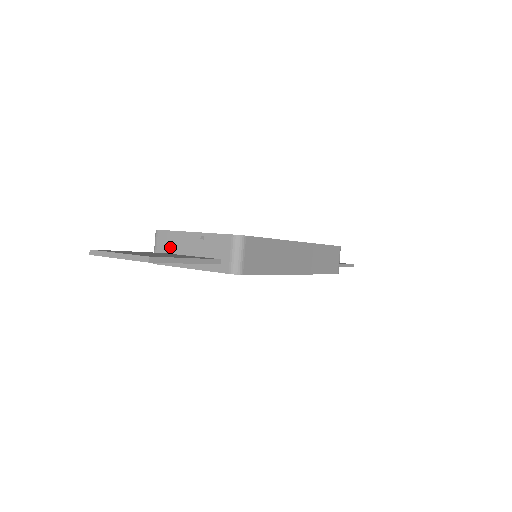
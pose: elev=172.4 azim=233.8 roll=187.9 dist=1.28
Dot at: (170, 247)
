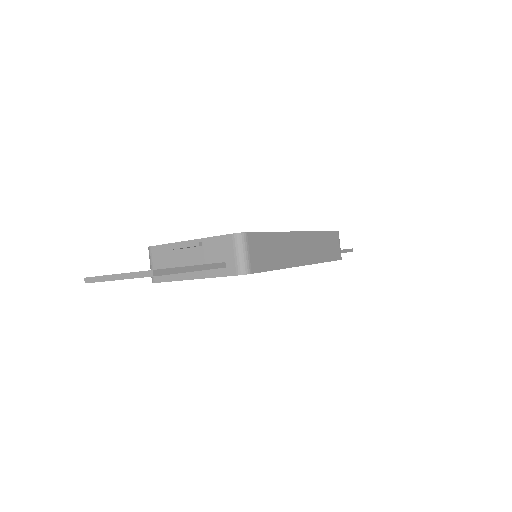
Dot at: (167, 261)
